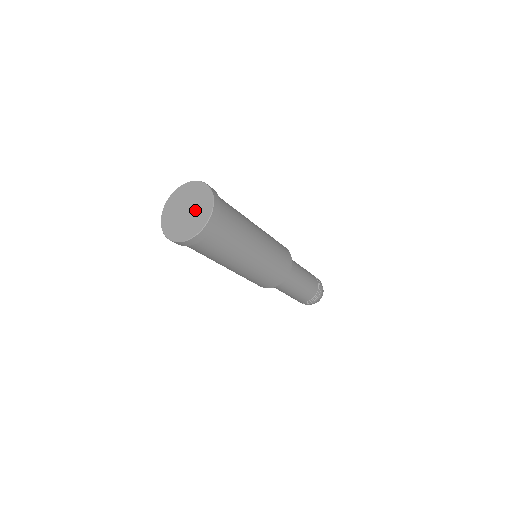
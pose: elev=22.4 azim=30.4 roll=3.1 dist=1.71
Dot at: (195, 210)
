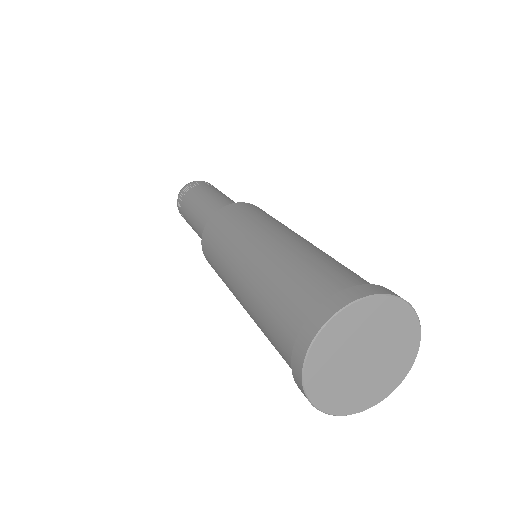
Dot at: (376, 372)
